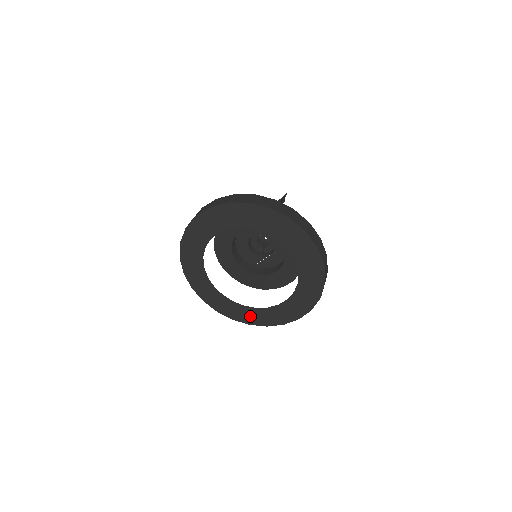
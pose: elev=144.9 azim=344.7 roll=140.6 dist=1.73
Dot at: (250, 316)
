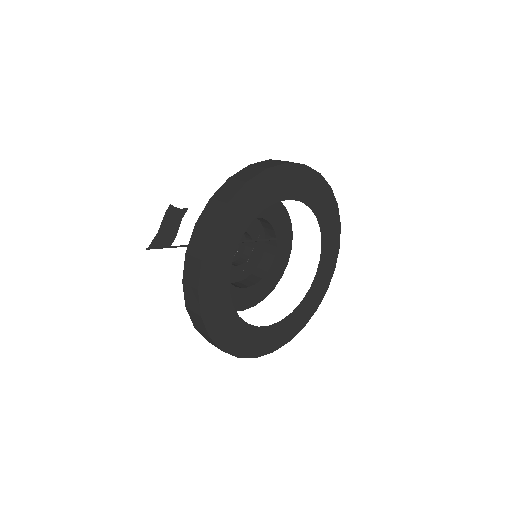
Dot at: (288, 329)
